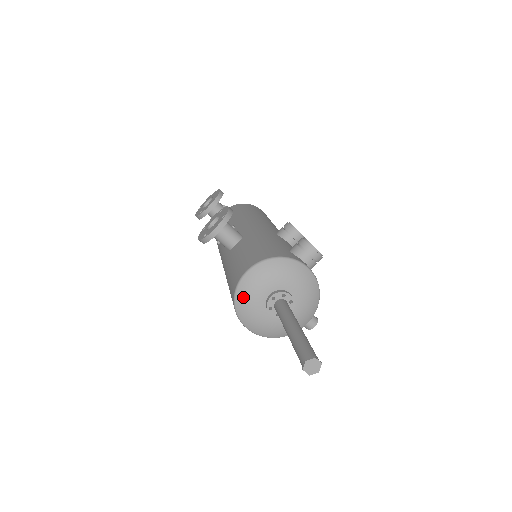
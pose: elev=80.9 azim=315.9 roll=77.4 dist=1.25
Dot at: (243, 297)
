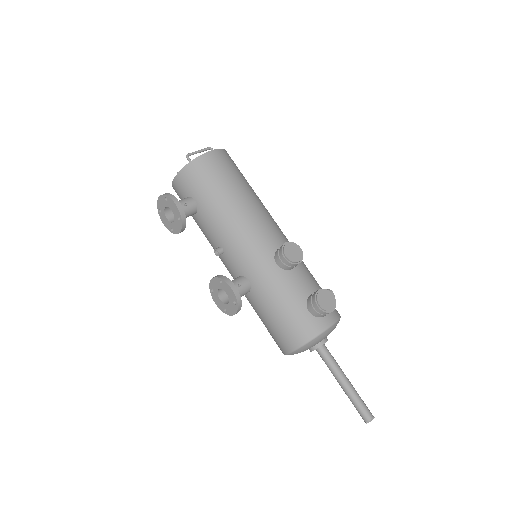
Dot at: occluded
